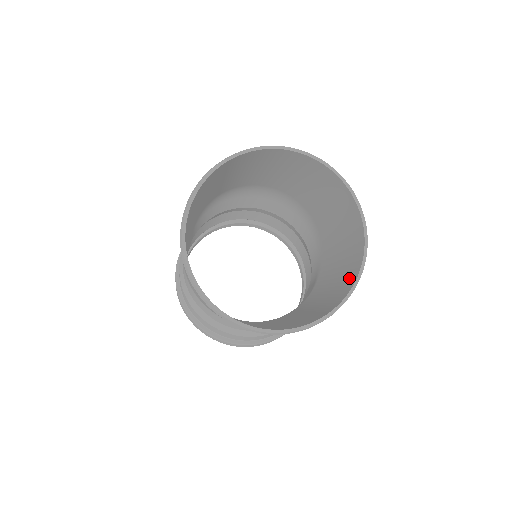
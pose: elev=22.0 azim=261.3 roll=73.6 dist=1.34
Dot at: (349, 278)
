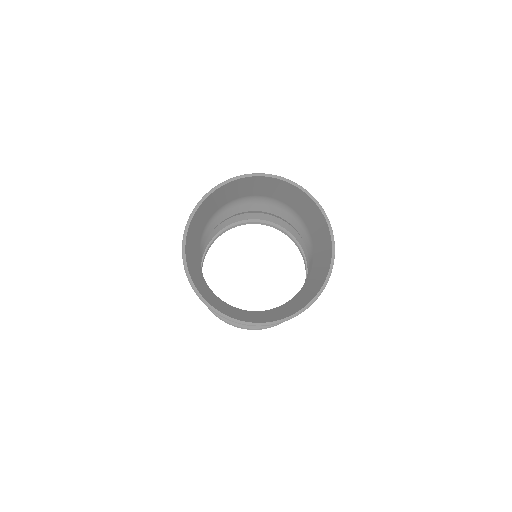
Dot at: (322, 278)
